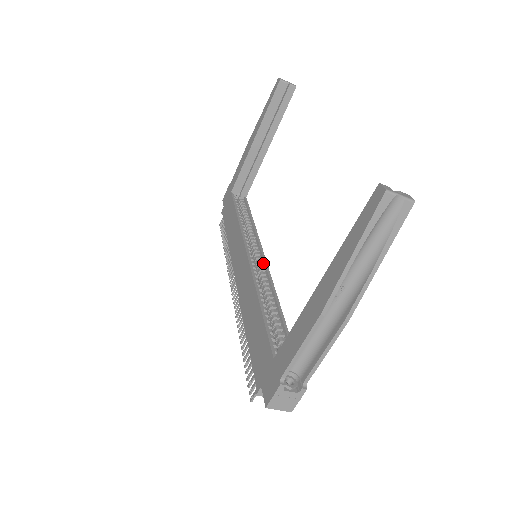
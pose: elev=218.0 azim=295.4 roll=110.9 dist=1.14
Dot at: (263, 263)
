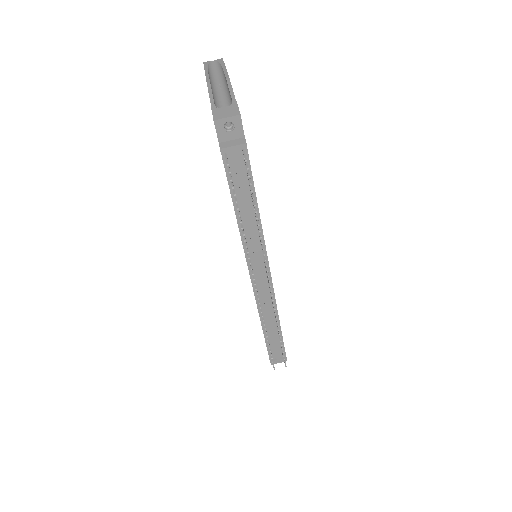
Dot at: occluded
